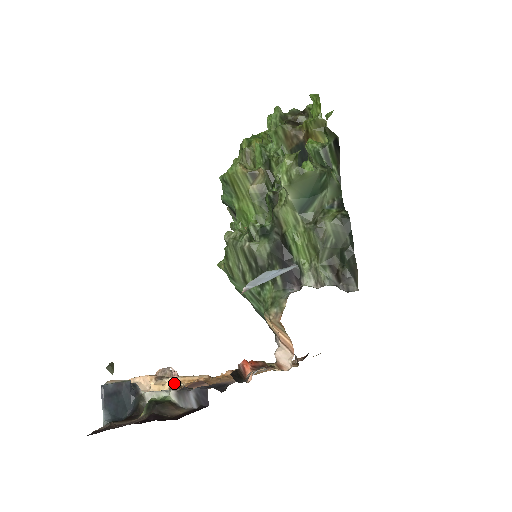
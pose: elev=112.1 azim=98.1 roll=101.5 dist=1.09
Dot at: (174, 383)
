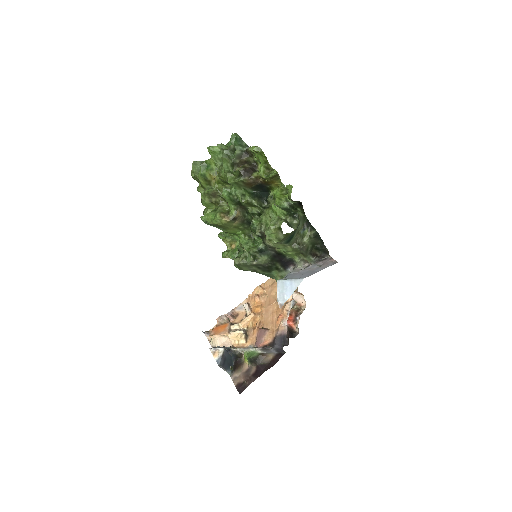
Dot at: (243, 332)
